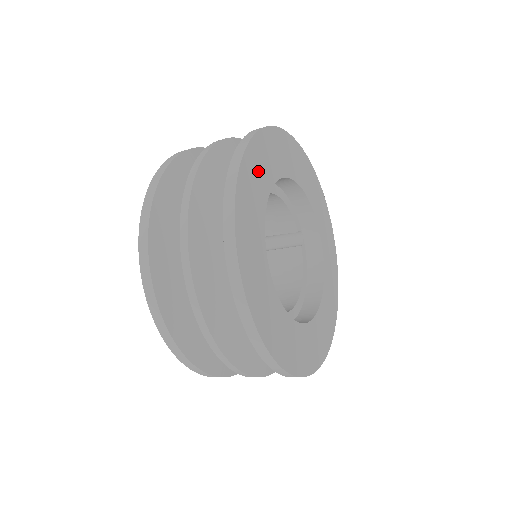
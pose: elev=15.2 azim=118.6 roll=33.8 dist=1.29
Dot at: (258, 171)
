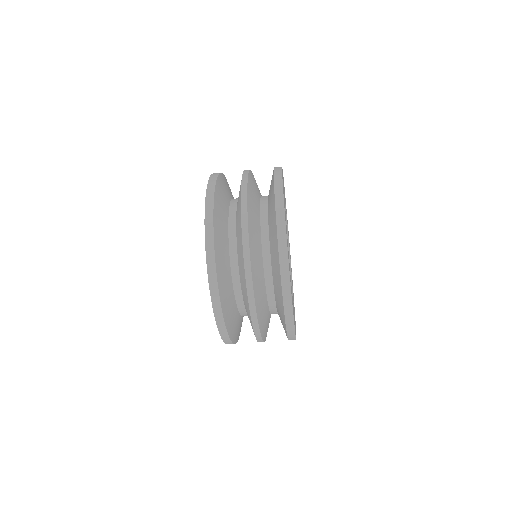
Dot at: occluded
